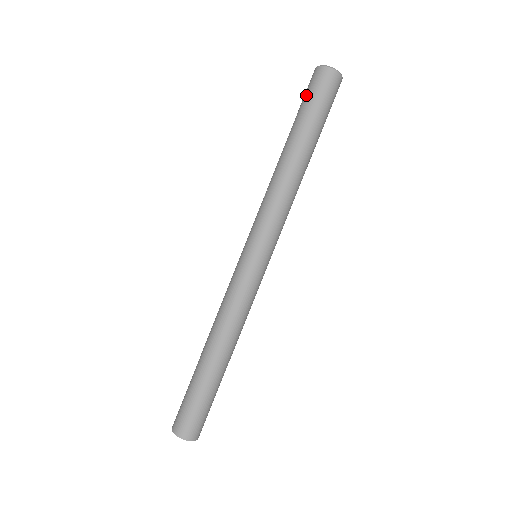
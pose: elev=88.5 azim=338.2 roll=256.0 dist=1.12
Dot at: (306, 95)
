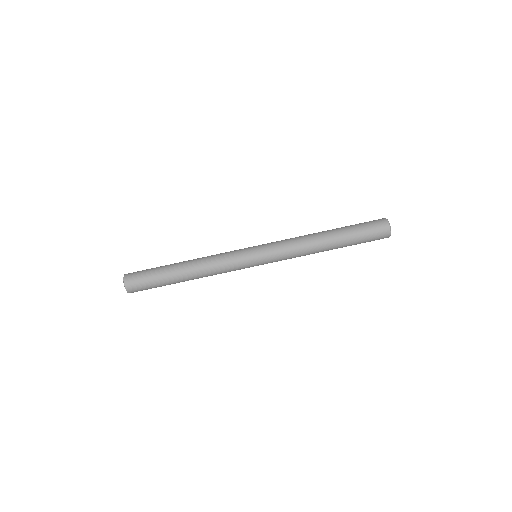
Dot at: (368, 228)
